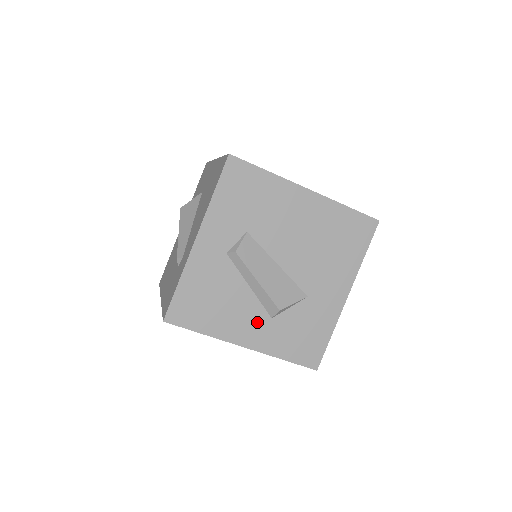
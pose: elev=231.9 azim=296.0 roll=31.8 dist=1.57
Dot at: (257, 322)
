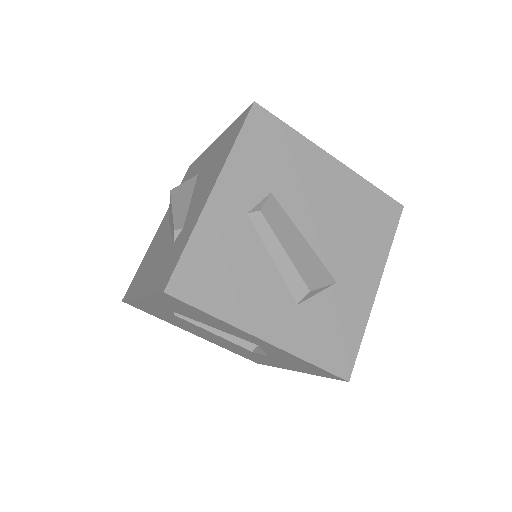
Dot at: (280, 308)
